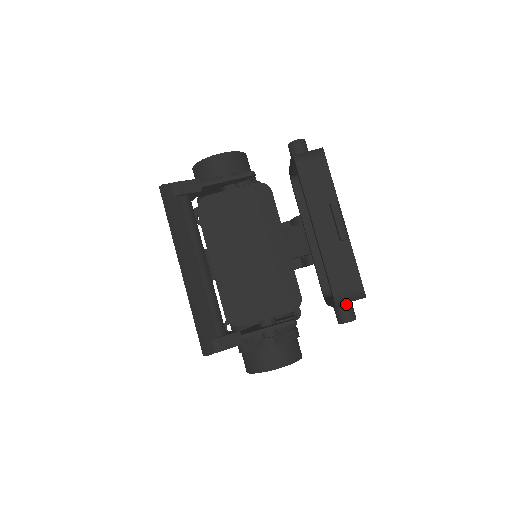
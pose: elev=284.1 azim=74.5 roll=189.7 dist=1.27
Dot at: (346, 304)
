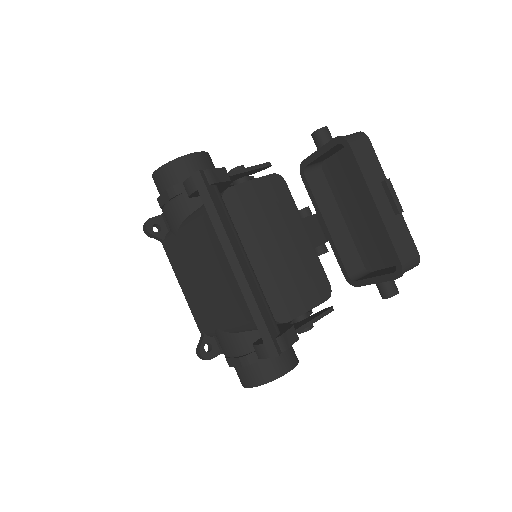
Dot at: occluded
